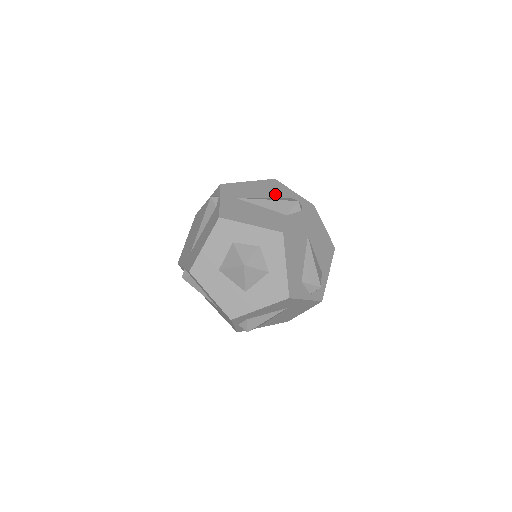
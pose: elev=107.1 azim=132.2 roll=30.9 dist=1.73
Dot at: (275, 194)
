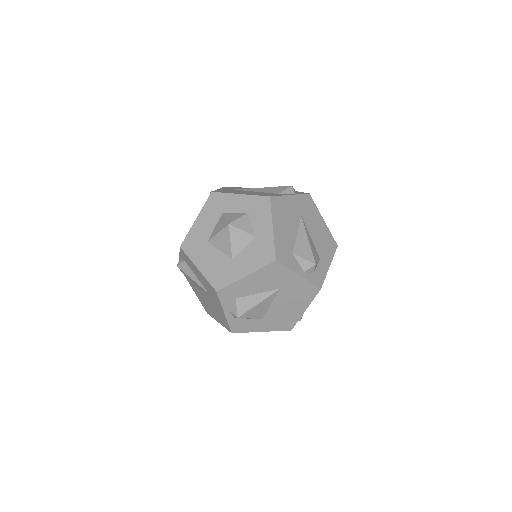
Dot at: occluded
